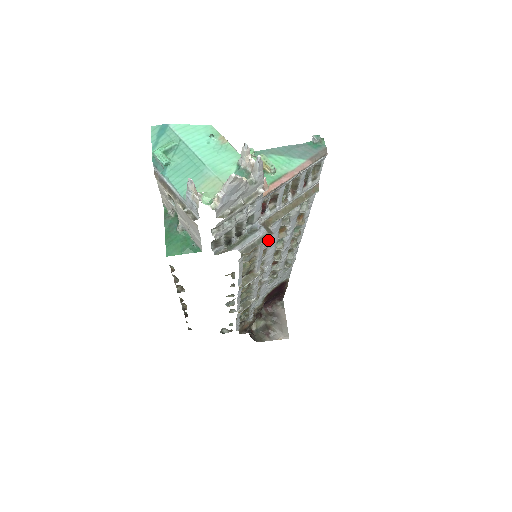
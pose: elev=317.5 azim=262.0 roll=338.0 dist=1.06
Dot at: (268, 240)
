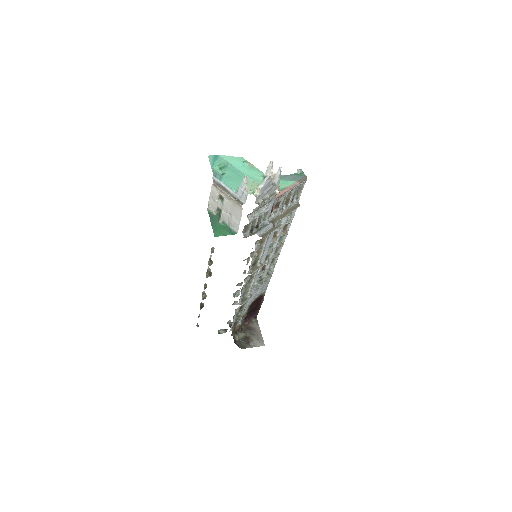
Dot at: (267, 241)
